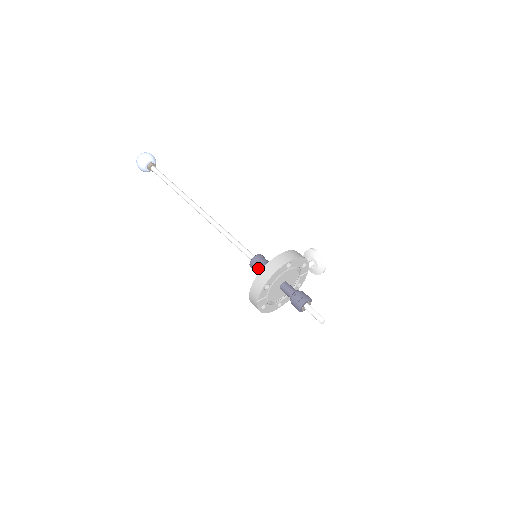
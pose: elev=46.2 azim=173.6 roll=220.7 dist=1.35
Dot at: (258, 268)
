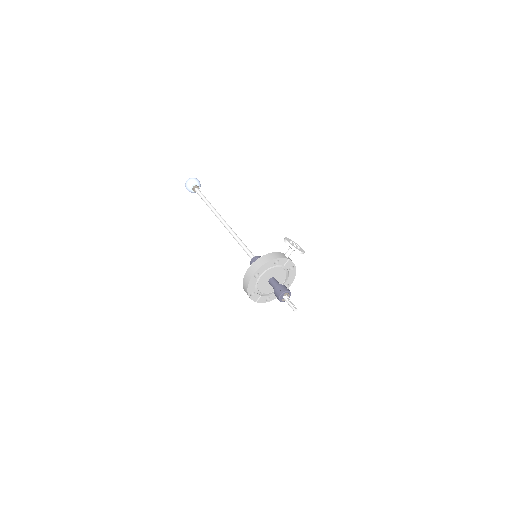
Dot at: occluded
